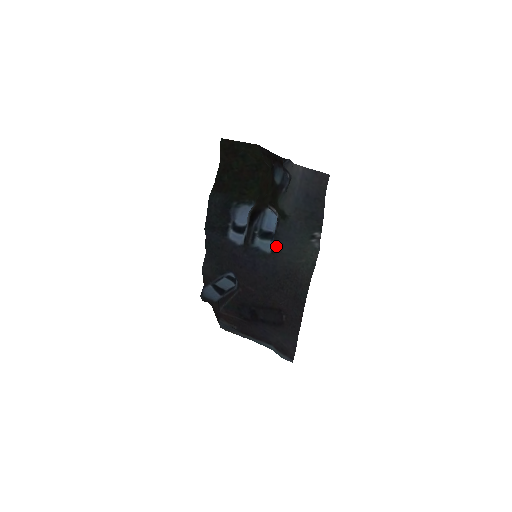
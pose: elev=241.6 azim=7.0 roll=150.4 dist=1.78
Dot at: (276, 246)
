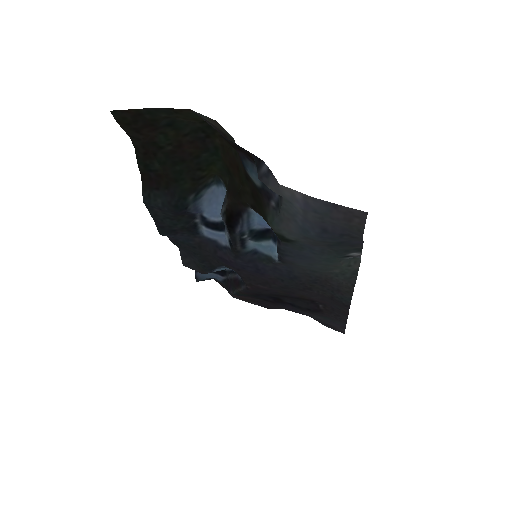
Dot at: (285, 260)
